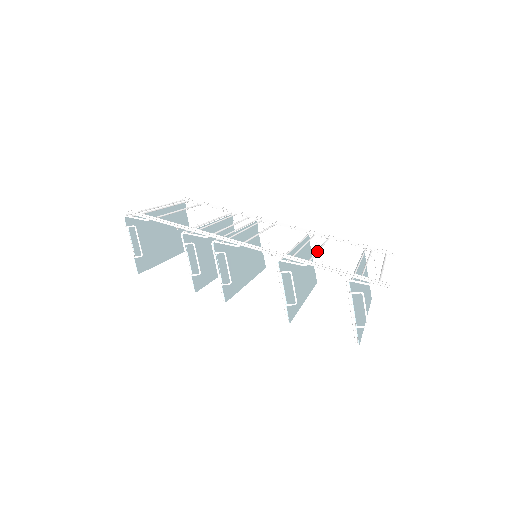
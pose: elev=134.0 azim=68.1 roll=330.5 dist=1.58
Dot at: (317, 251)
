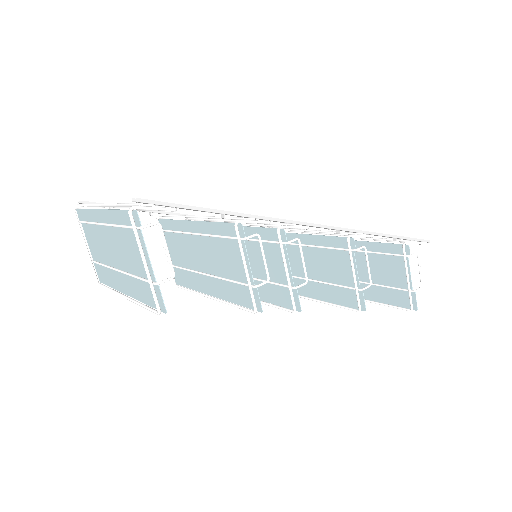
Dot at: occluded
